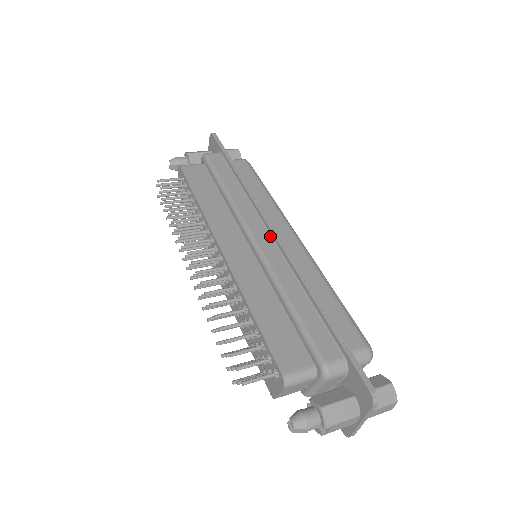
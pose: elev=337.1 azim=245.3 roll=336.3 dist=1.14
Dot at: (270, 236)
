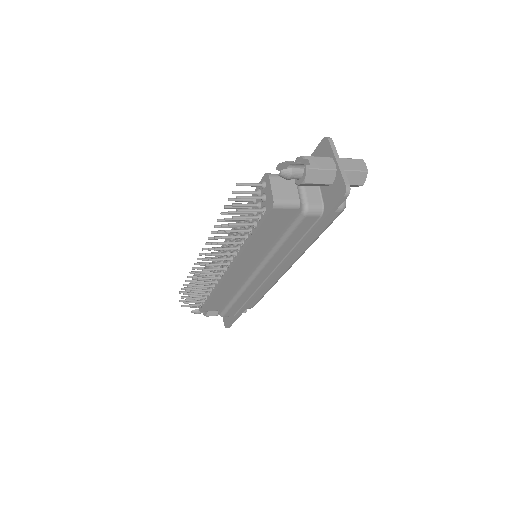
Dot at: occluded
